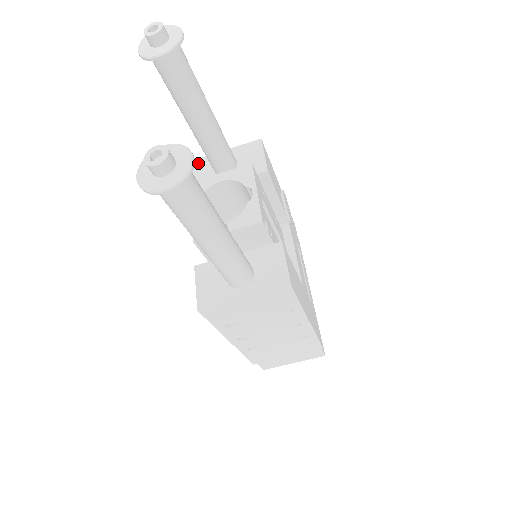
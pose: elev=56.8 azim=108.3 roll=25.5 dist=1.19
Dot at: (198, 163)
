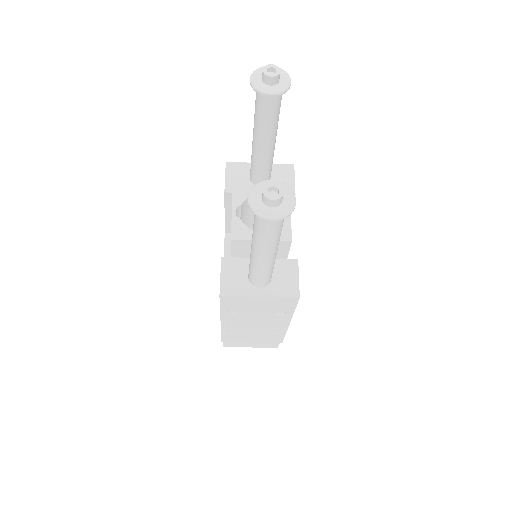
Dot at: (236, 166)
